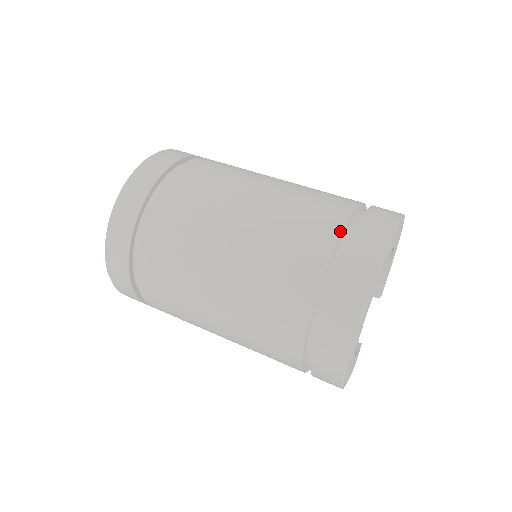
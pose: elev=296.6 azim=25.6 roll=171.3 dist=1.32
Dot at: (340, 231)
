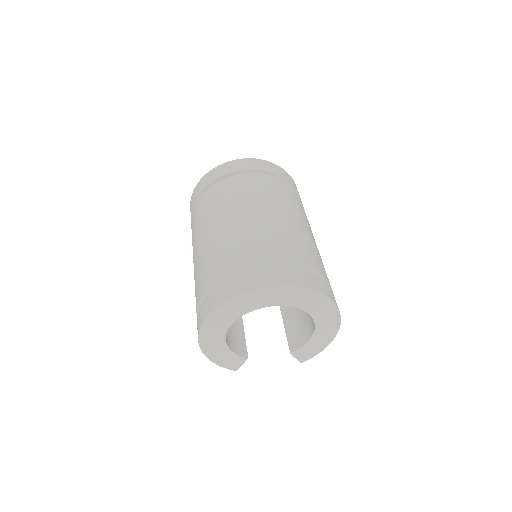
Dot at: (276, 259)
